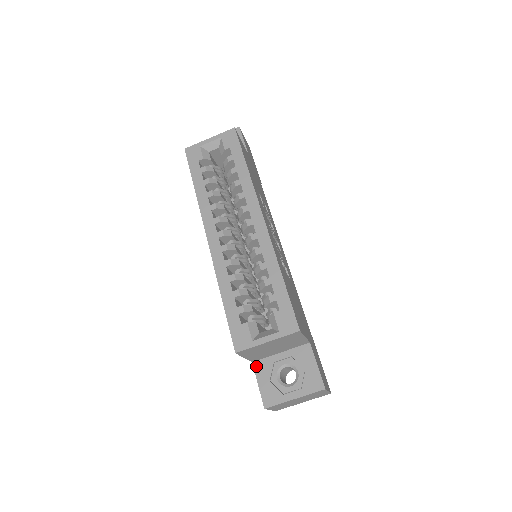
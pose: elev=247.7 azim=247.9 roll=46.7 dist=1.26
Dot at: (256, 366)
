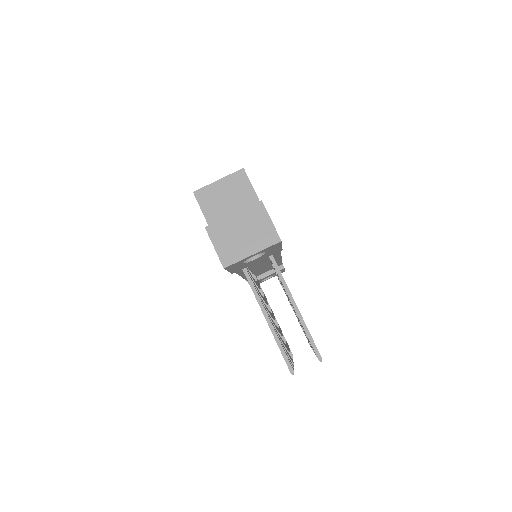
Dot at: occluded
